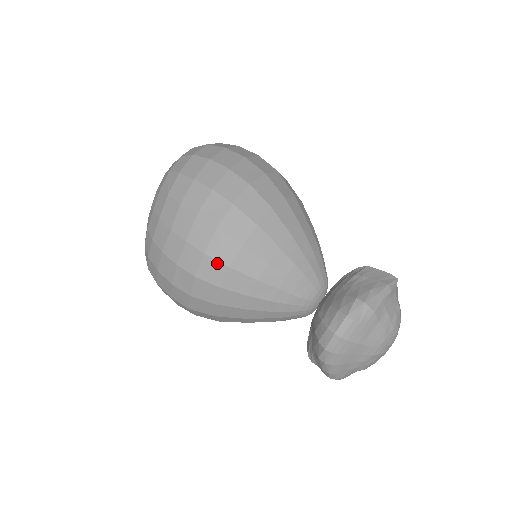
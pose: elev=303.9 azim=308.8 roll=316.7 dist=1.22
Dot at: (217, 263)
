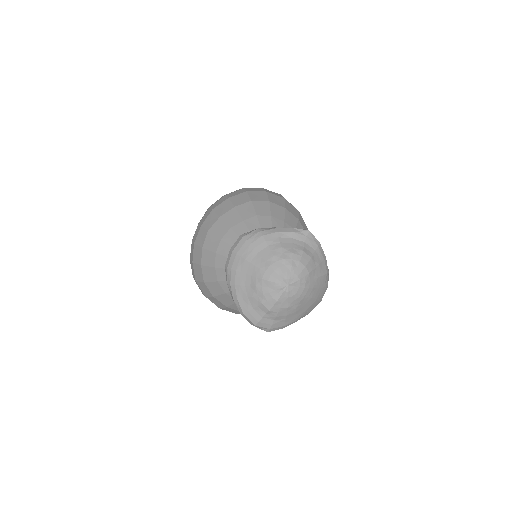
Dot at: (204, 230)
